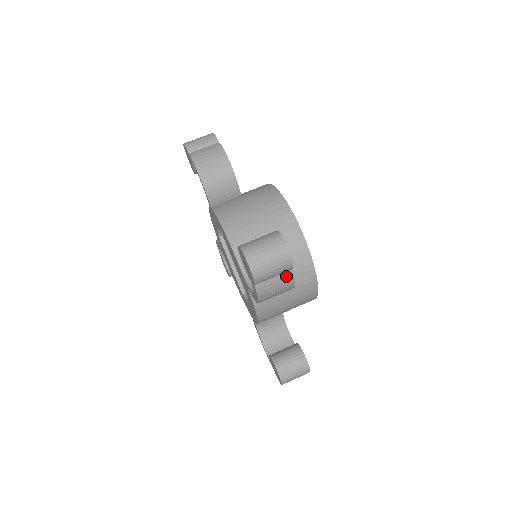
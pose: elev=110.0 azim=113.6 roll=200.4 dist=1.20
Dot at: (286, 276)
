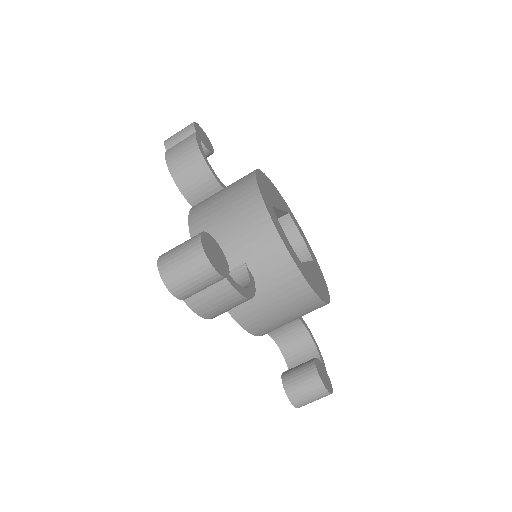
Dot at: occluded
